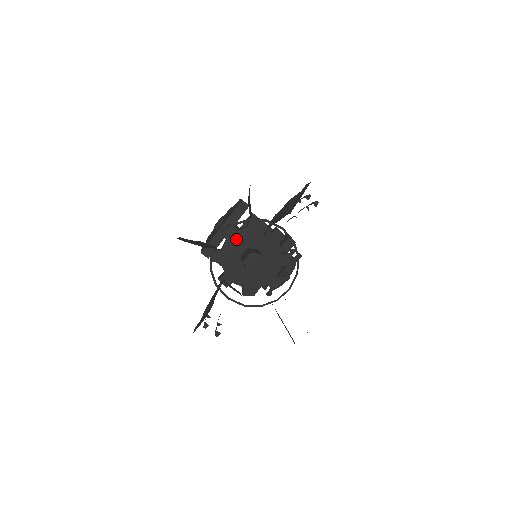
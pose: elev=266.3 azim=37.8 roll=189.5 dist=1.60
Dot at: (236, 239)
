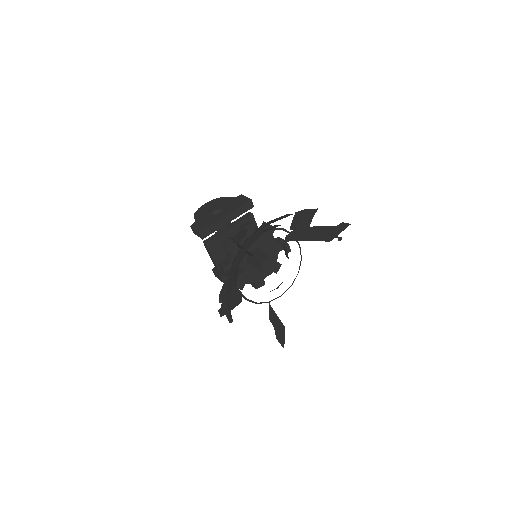
Dot at: occluded
